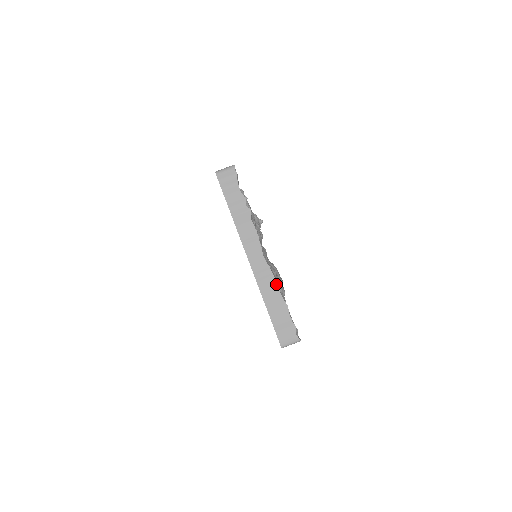
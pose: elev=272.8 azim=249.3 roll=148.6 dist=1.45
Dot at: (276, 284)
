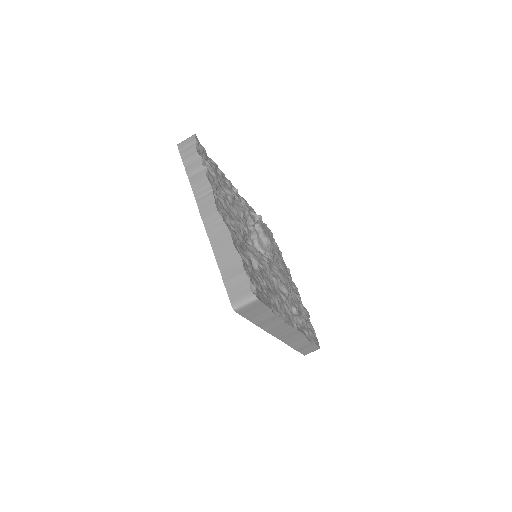
Dot at: (229, 235)
